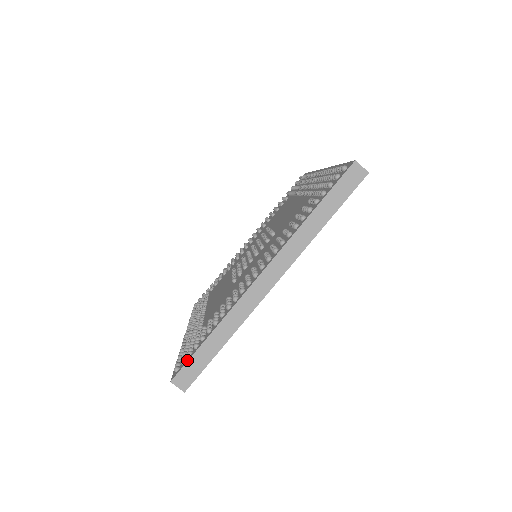
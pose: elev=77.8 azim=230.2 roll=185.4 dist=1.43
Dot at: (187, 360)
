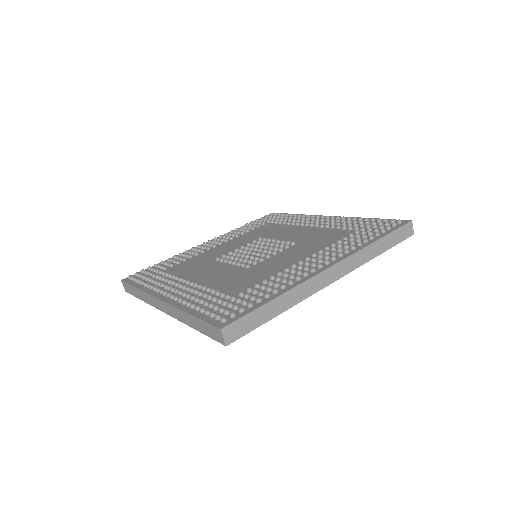
Dot at: (129, 282)
